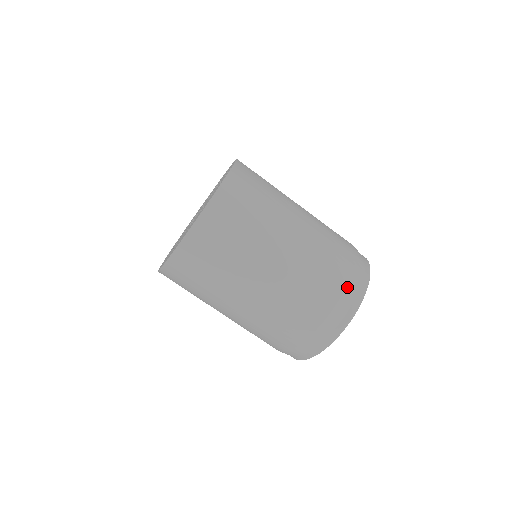
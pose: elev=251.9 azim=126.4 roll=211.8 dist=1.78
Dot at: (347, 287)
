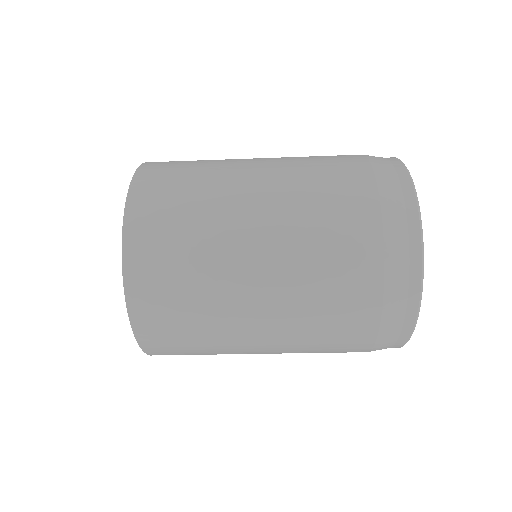
Dot at: (386, 272)
